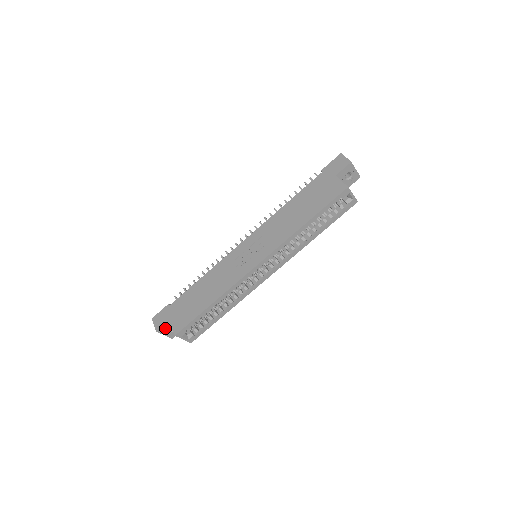
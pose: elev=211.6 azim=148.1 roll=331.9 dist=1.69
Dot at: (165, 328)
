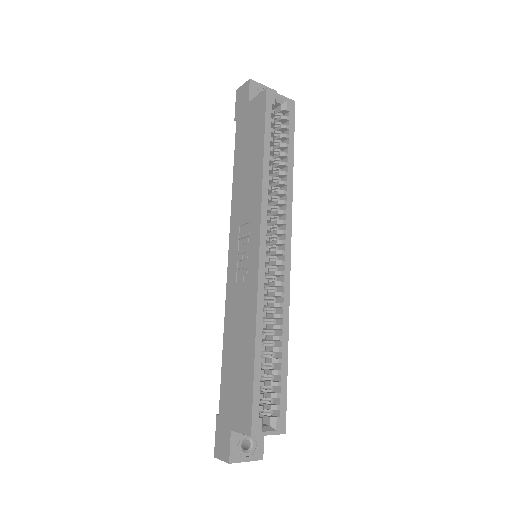
Dot at: (237, 449)
